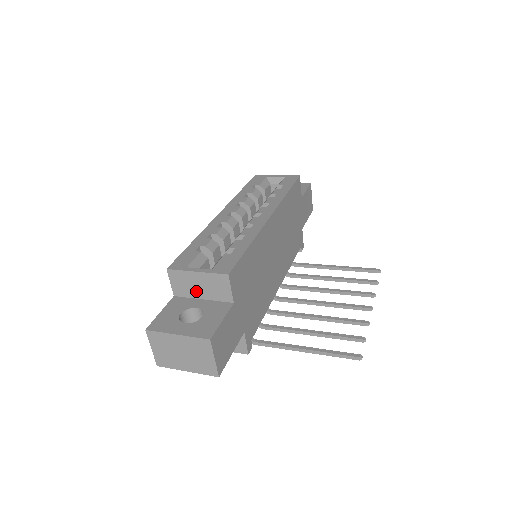
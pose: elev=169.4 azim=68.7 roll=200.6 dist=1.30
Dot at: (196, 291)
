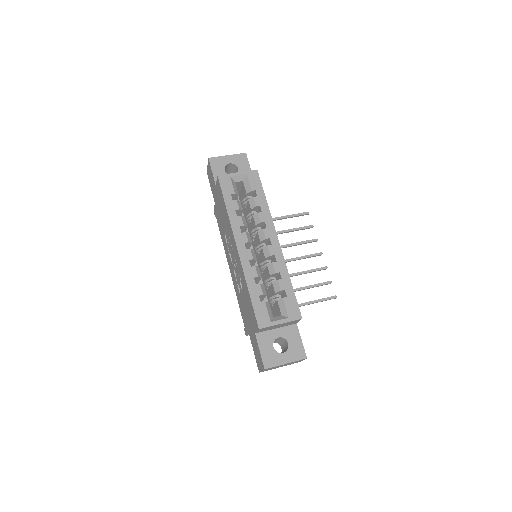
Dot at: (274, 328)
